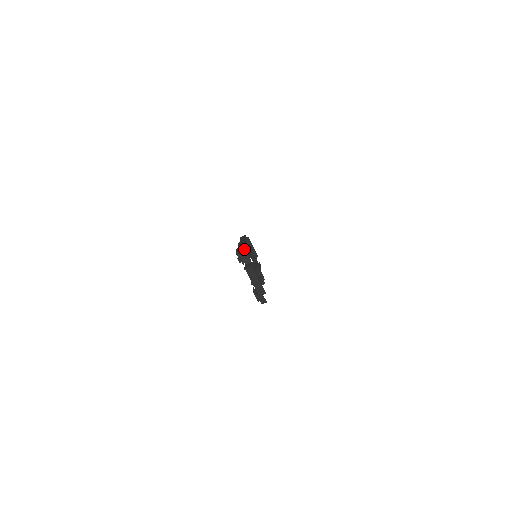
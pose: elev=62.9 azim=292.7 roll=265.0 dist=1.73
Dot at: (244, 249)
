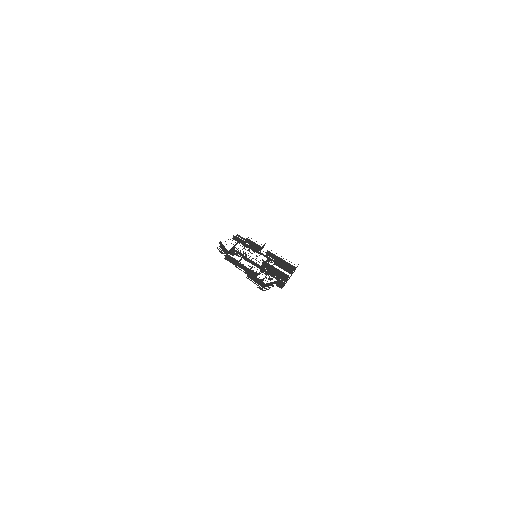
Dot at: (265, 285)
